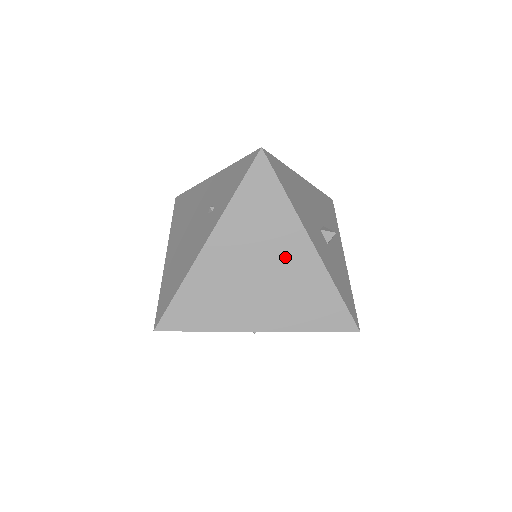
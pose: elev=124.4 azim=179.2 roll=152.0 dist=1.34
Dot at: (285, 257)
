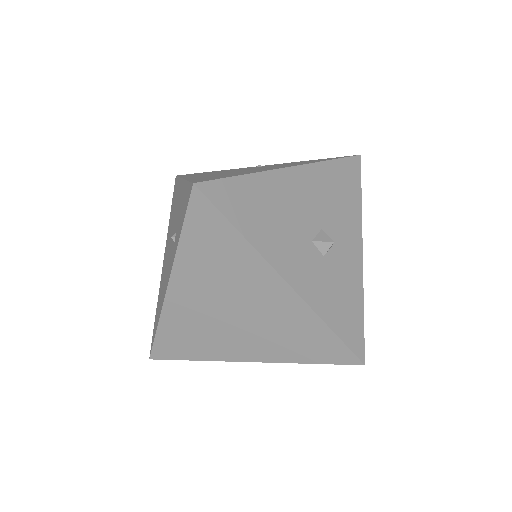
Dot at: (257, 296)
